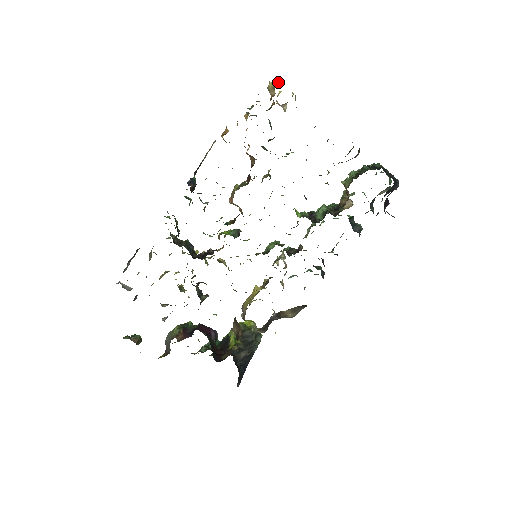
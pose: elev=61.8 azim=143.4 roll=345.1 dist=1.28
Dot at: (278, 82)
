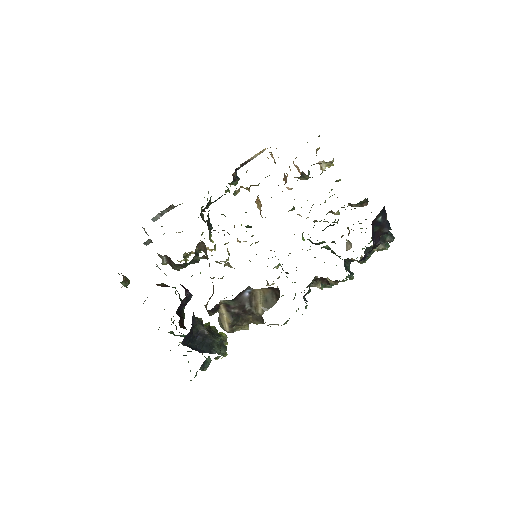
Dot at: occluded
